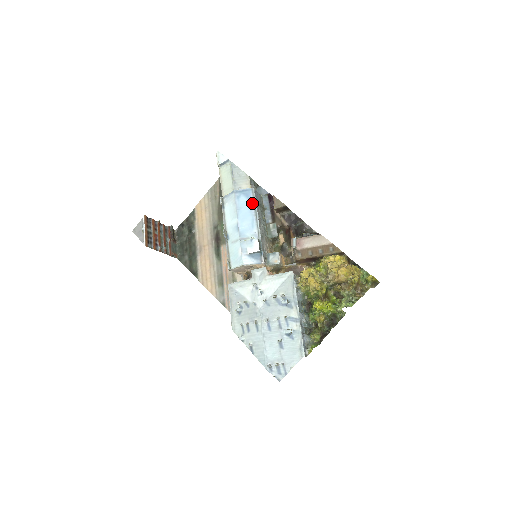
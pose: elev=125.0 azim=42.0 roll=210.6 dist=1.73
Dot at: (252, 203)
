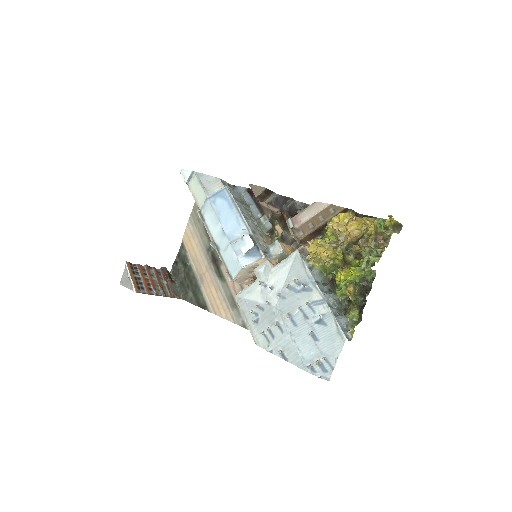
Dot at: (230, 202)
